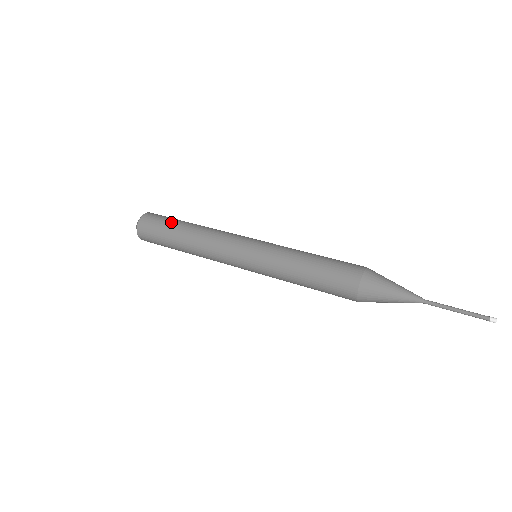
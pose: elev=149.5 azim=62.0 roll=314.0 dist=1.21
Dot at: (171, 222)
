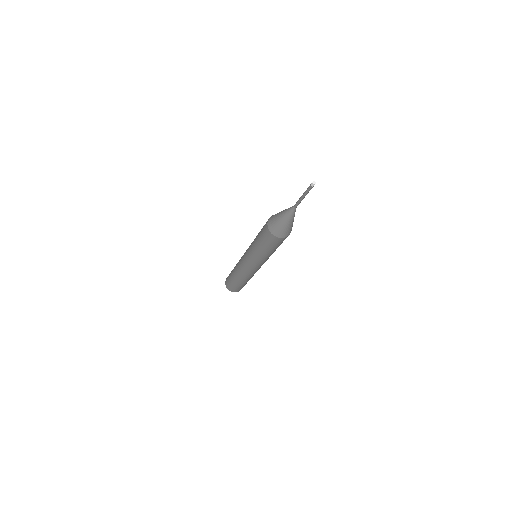
Dot at: (231, 271)
